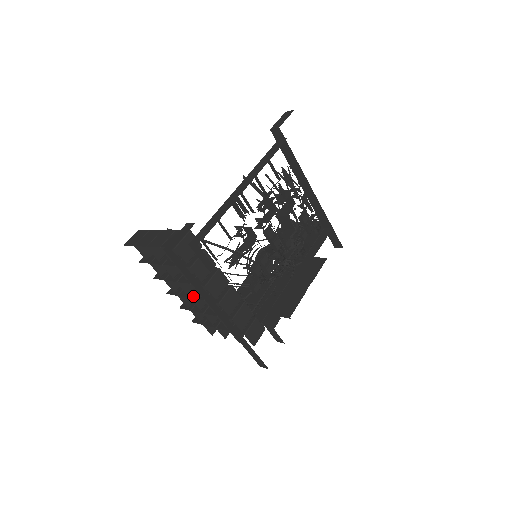
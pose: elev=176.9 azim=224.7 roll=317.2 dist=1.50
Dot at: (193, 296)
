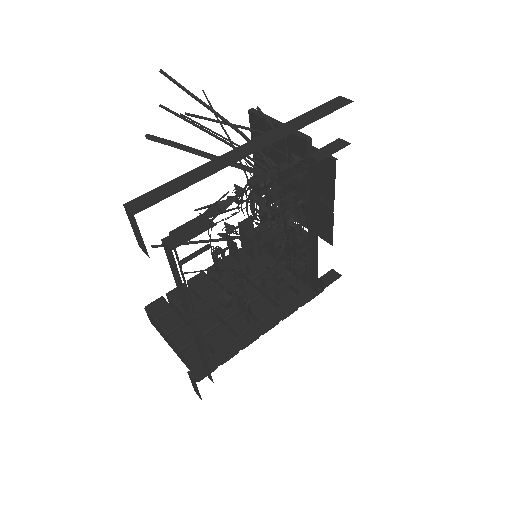
Dot at: occluded
